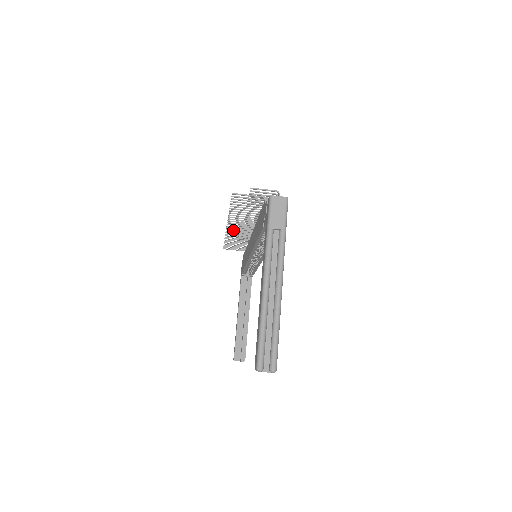
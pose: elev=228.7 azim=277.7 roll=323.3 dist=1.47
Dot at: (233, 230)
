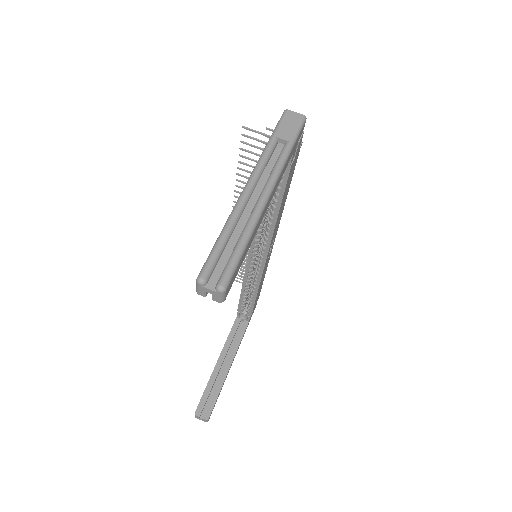
Dot at: occluded
